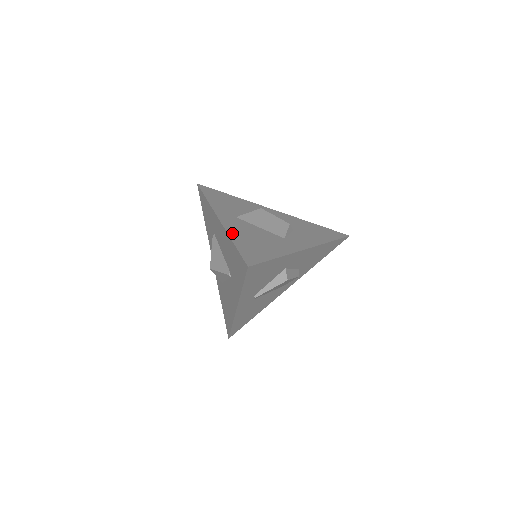
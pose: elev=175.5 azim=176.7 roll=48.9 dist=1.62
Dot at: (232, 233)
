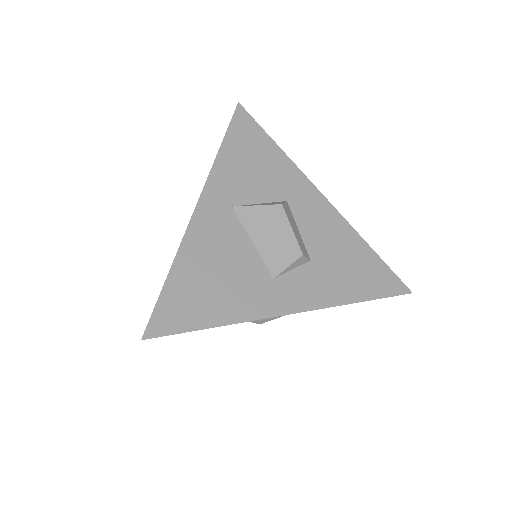
Dot at: (187, 249)
